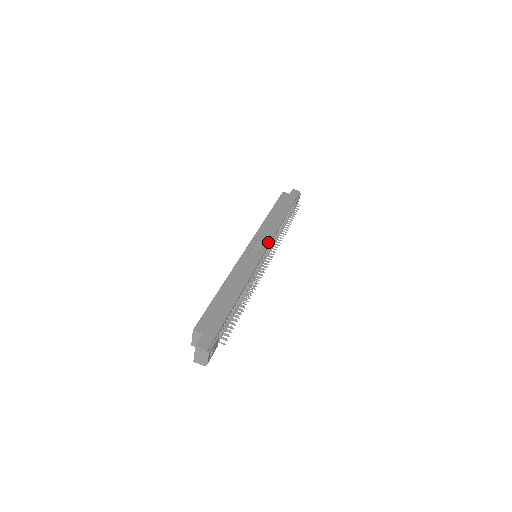
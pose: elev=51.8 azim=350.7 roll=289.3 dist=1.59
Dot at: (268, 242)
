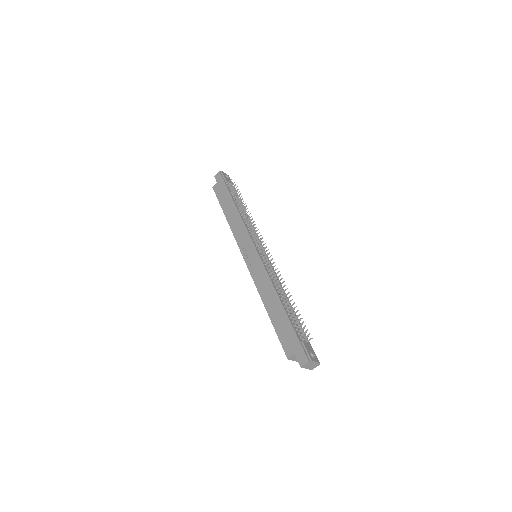
Dot at: (249, 239)
